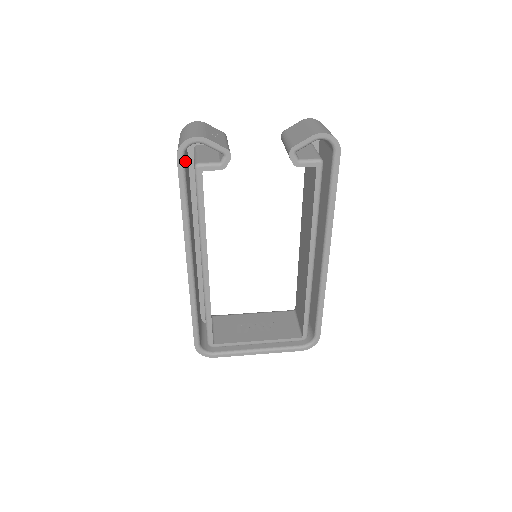
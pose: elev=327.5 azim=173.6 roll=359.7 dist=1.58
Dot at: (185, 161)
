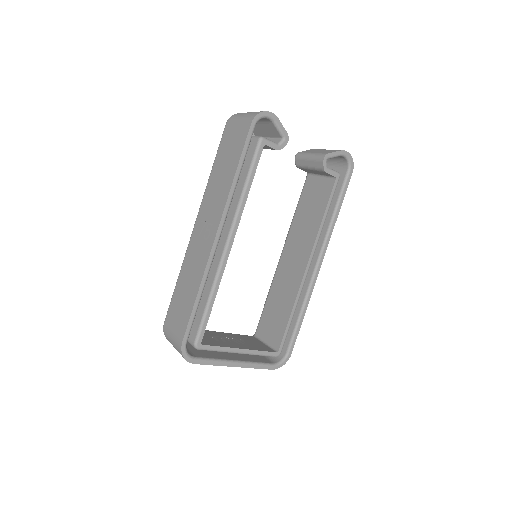
Dot at: occluded
